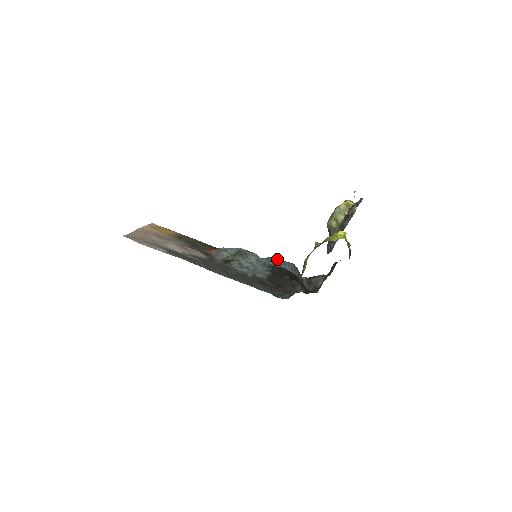
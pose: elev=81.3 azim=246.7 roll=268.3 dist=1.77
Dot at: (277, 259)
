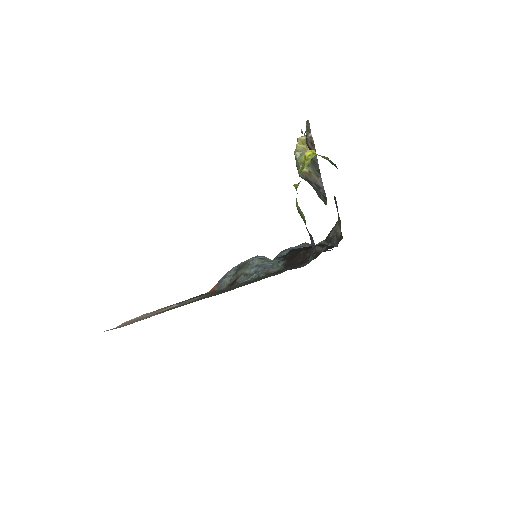
Dot at: (285, 250)
